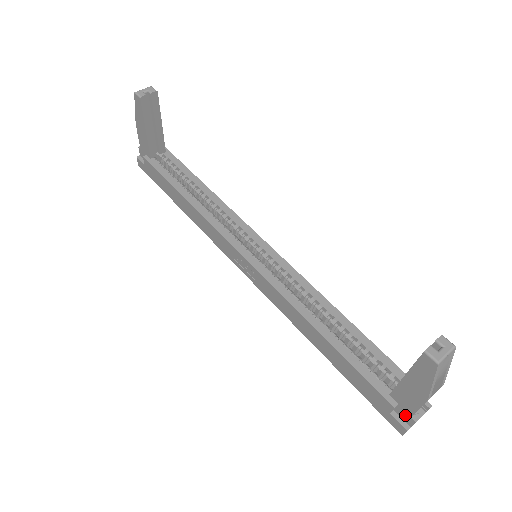
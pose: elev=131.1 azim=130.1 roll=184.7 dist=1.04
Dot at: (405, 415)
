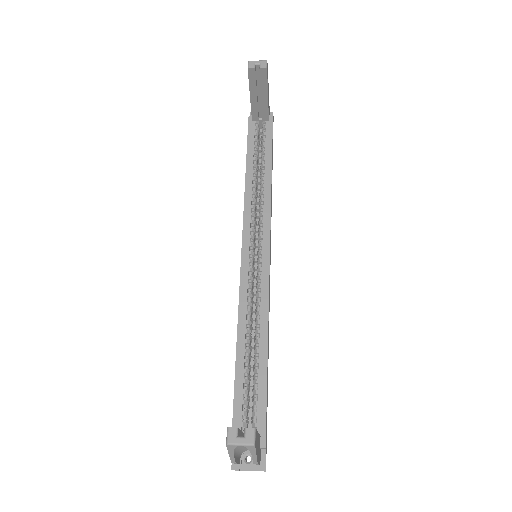
Dot at: occluded
